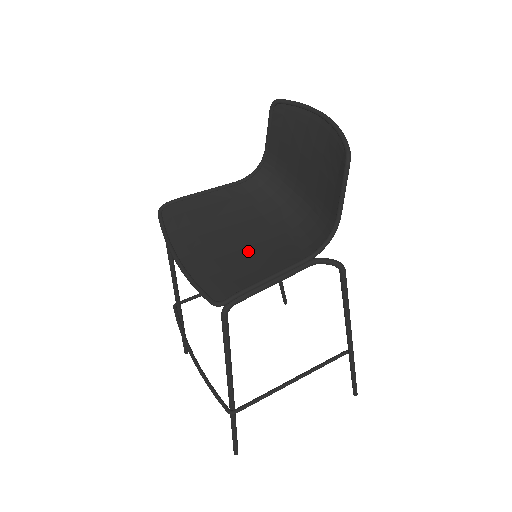
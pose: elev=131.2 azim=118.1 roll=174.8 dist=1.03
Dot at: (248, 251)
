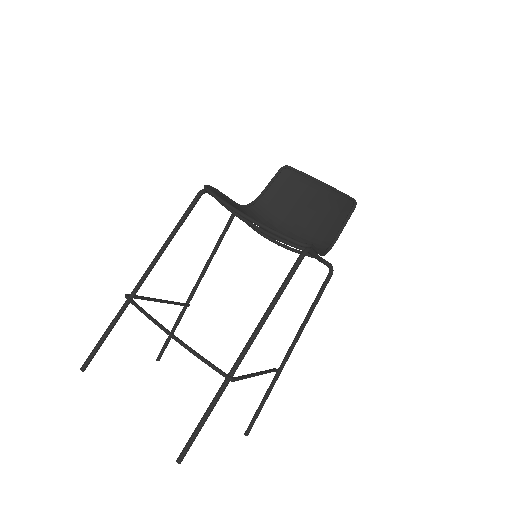
Dot at: occluded
